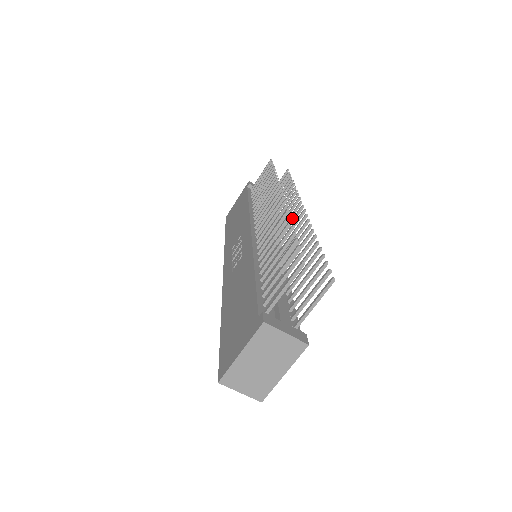
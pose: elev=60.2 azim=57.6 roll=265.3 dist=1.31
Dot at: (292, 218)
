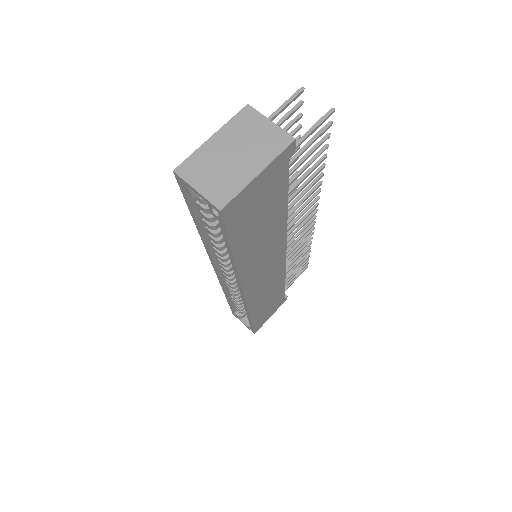
Dot at: (302, 228)
